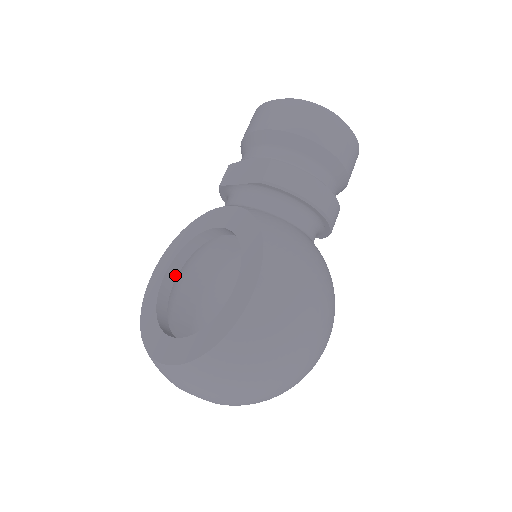
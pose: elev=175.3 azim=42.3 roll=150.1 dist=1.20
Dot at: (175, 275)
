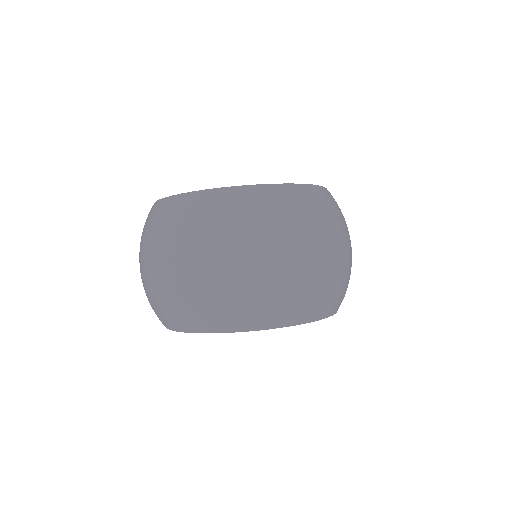
Dot at: occluded
